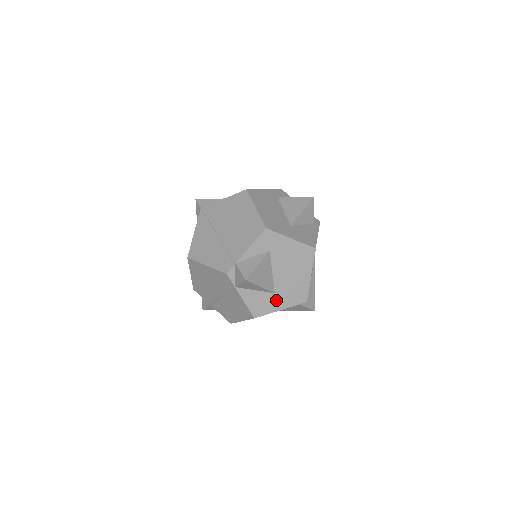
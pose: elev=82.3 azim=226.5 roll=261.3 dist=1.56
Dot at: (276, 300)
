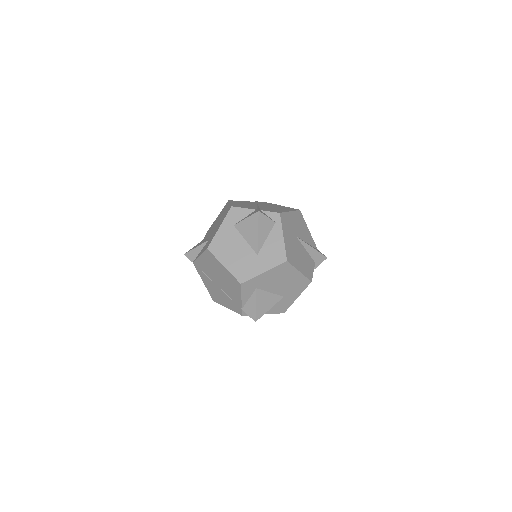
Dot at: (289, 298)
